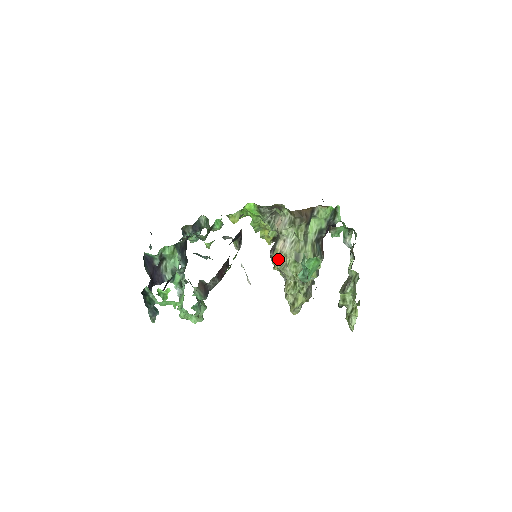
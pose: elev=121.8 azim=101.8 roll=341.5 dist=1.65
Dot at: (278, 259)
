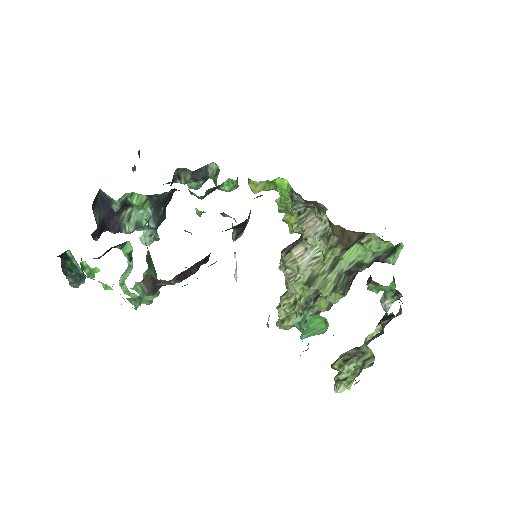
Dot at: (287, 266)
